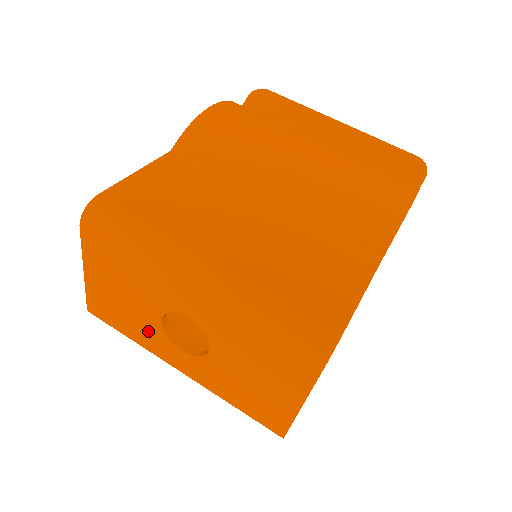
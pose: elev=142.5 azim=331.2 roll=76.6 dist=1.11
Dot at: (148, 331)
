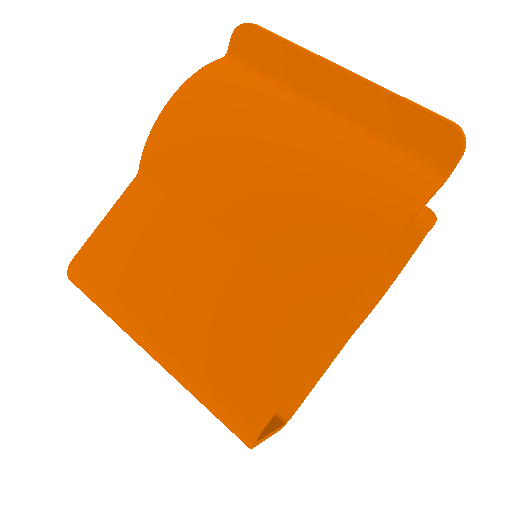
Dot at: occluded
